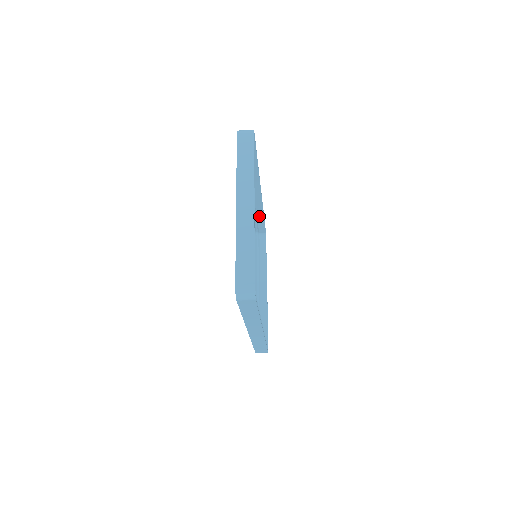
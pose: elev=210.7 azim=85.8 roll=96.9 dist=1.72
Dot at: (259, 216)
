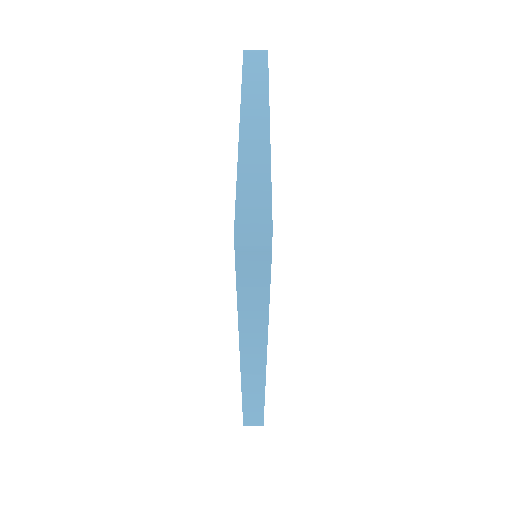
Dot at: occluded
